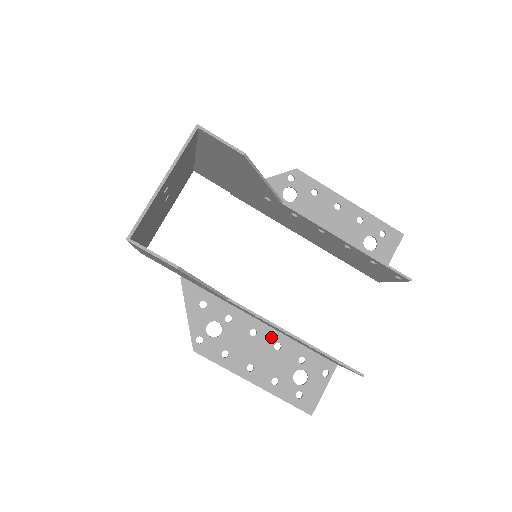
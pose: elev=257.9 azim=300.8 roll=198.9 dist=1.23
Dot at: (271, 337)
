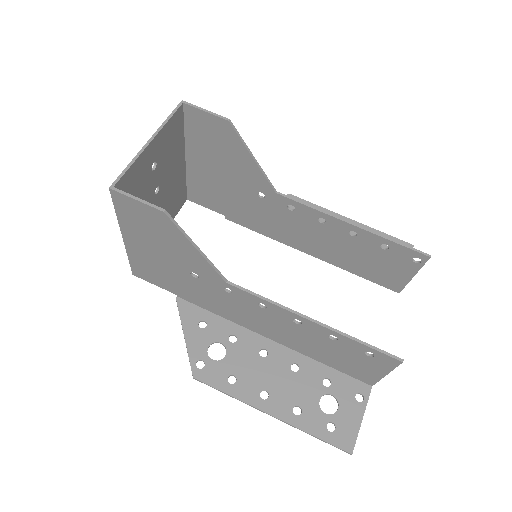
Dot at: (285, 357)
